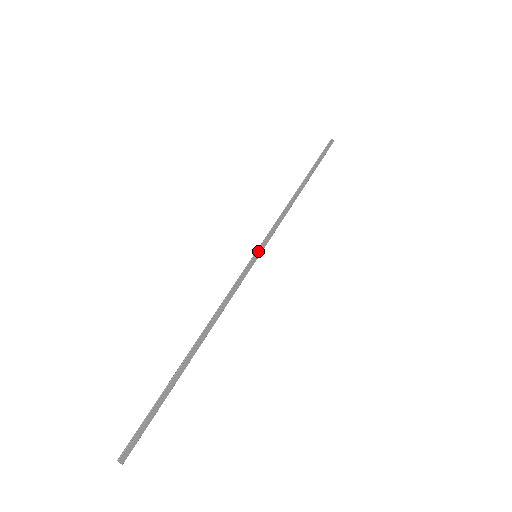
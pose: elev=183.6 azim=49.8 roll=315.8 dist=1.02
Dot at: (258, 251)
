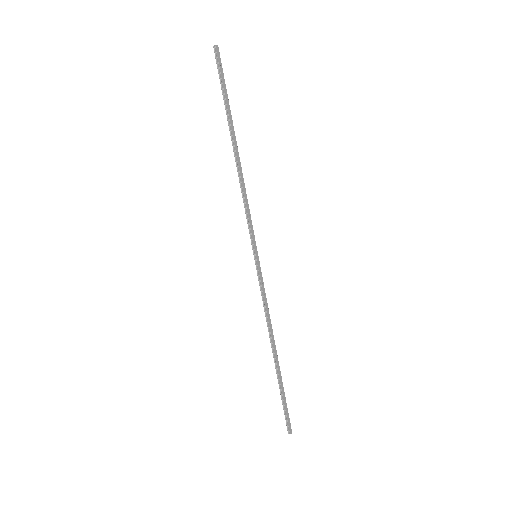
Dot at: (255, 253)
